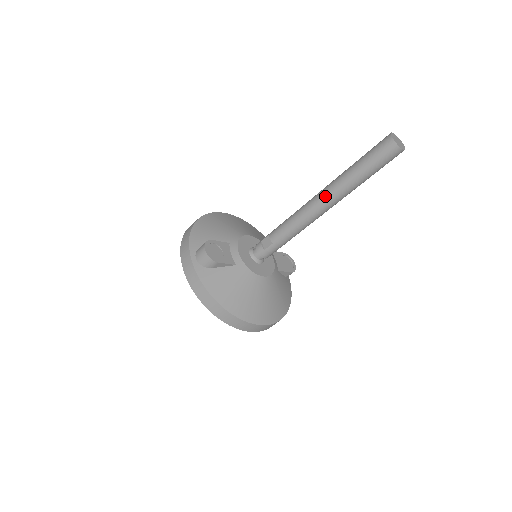
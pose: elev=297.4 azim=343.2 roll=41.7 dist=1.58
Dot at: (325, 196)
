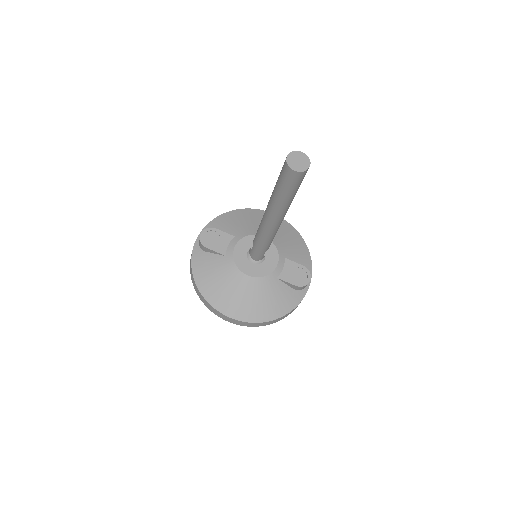
Dot at: (266, 208)
